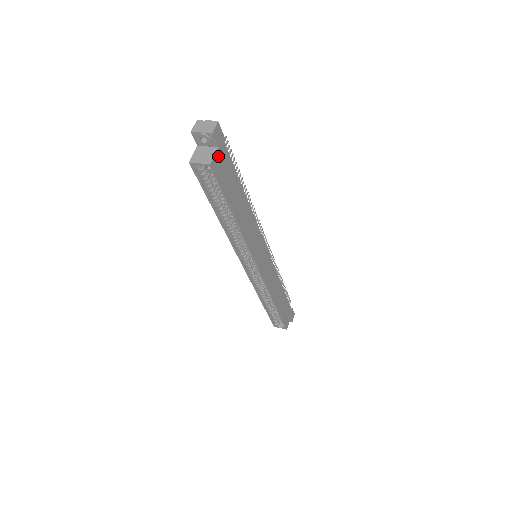
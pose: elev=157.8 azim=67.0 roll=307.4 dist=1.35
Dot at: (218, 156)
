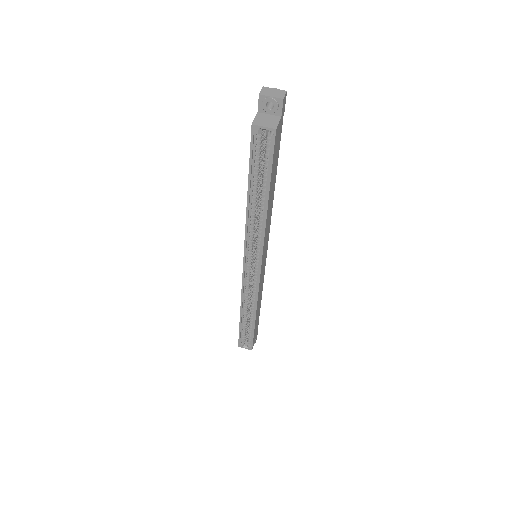
Dot at: (279, 126)
